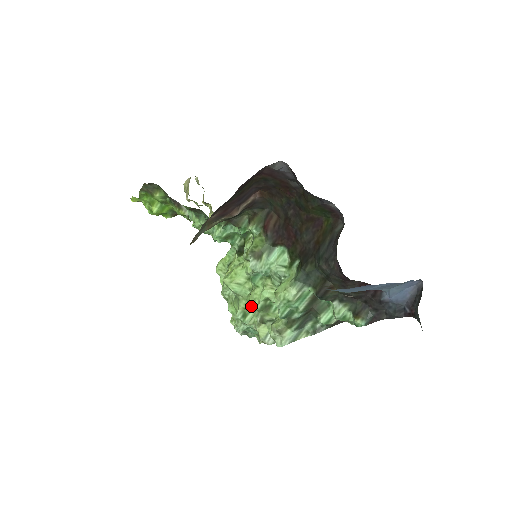
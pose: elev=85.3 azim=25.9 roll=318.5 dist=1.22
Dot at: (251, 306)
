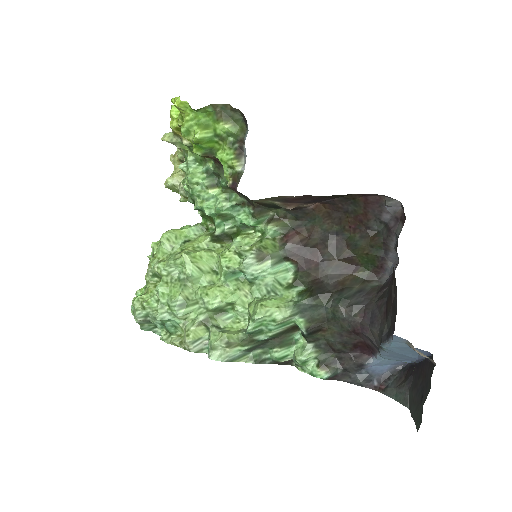
Dot at: (200, 300)
